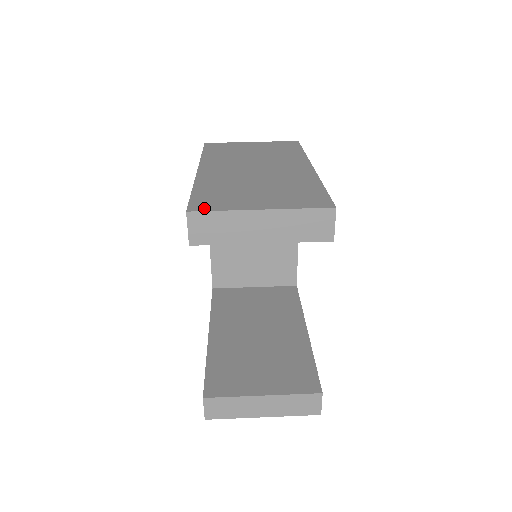
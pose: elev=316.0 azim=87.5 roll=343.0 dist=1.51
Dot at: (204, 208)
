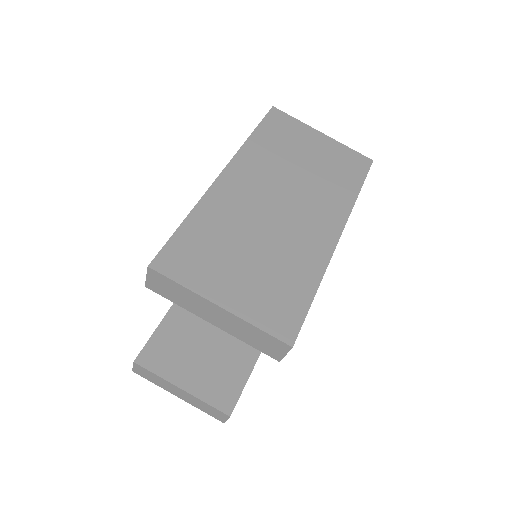
Dot at: (169, 270)
